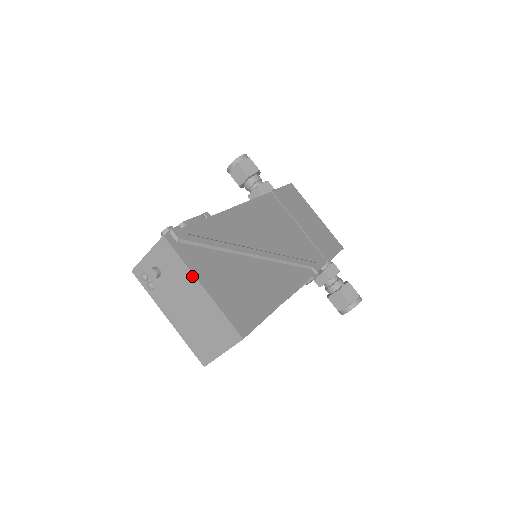
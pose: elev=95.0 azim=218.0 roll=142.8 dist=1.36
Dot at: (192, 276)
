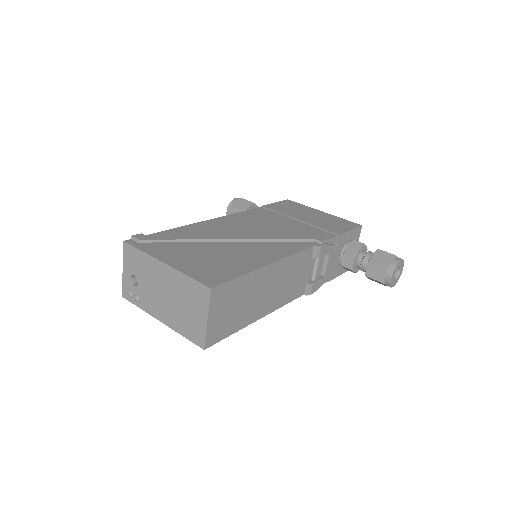
Dot at: (153, 260)
